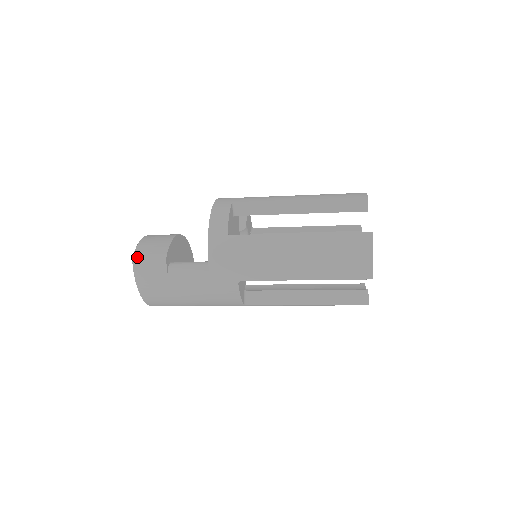
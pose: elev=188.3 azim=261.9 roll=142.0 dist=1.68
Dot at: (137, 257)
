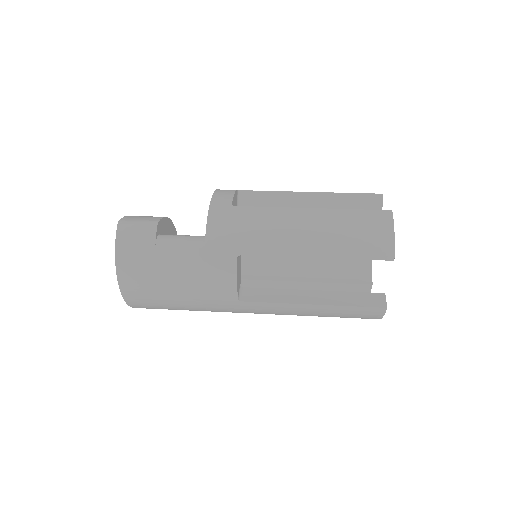
Dot at: (124, 221)
